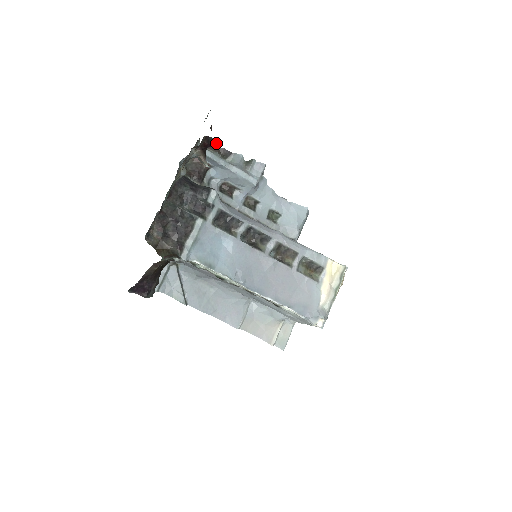
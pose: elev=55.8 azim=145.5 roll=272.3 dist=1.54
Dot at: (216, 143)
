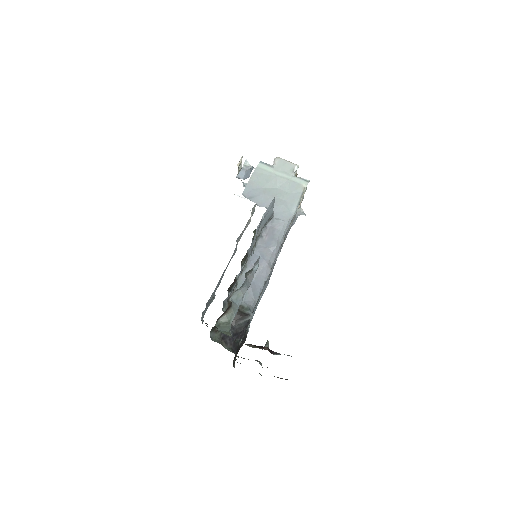
Dot at: occluded
